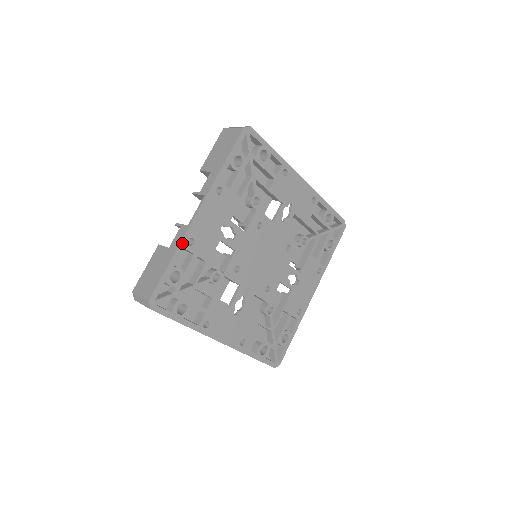
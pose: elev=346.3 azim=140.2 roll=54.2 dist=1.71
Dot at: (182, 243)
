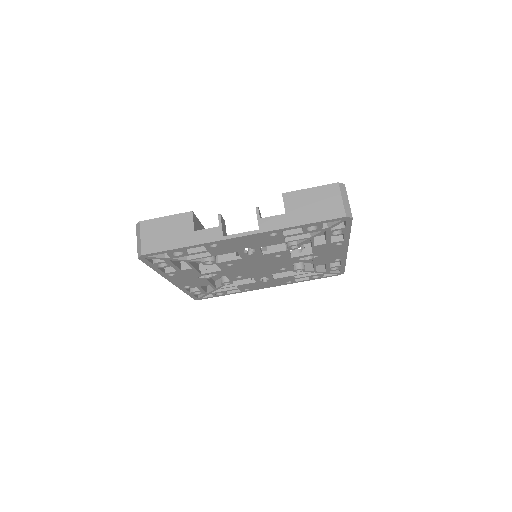
Dot at: (206, 244)
